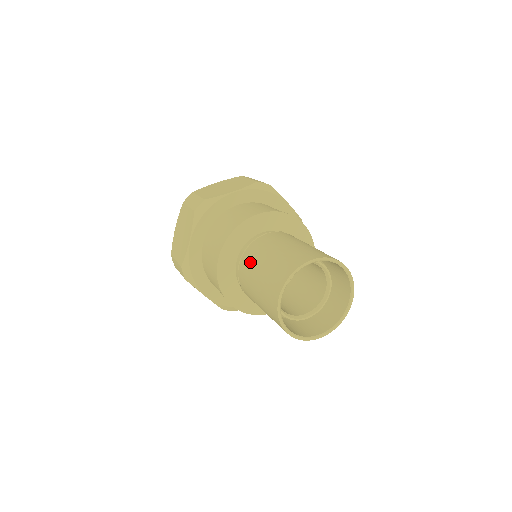
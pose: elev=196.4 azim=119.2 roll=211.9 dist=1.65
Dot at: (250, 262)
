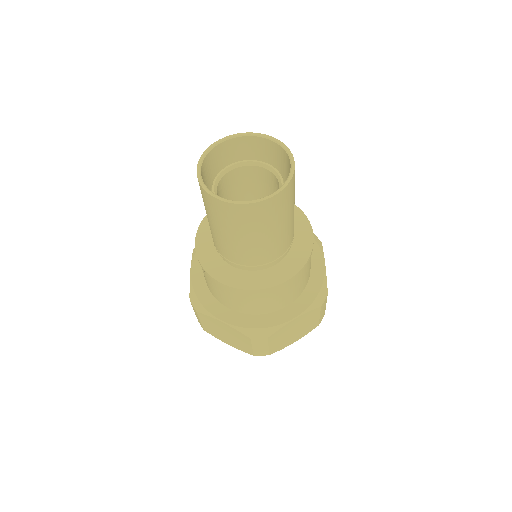
Dot at: occluded
